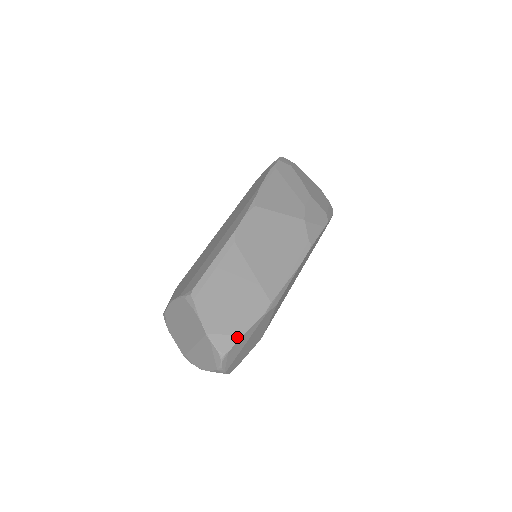
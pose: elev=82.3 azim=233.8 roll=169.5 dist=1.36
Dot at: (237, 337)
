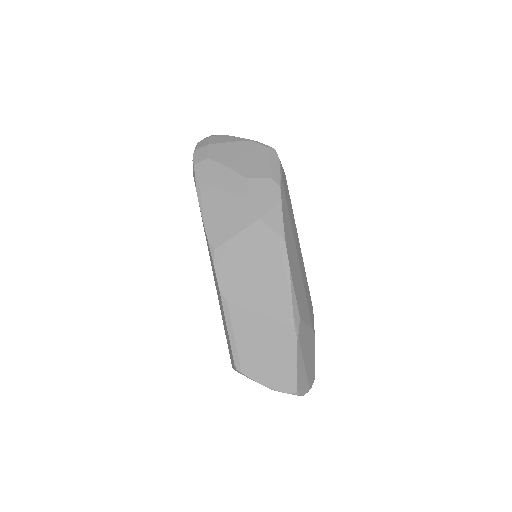
Dot at: (293, 374)
